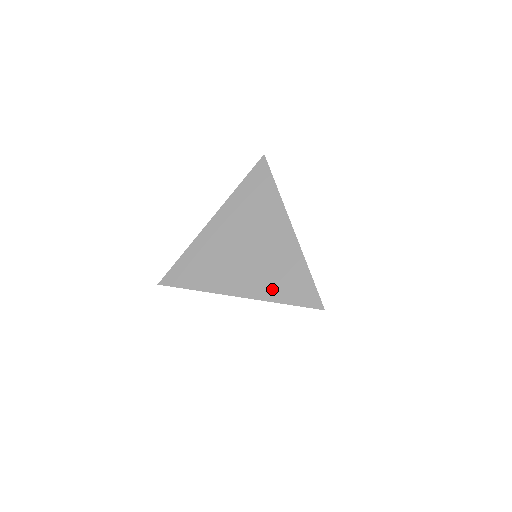
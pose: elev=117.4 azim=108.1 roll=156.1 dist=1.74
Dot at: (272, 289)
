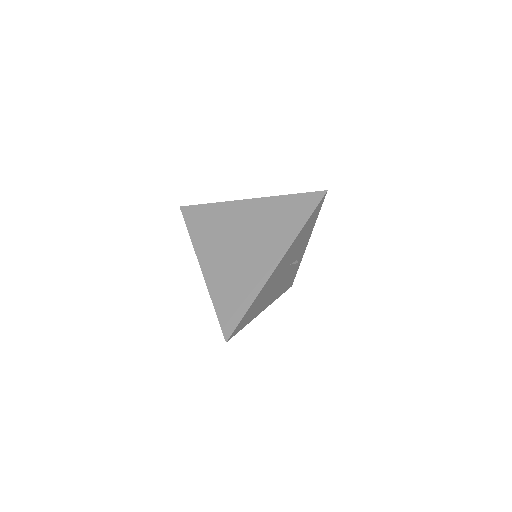
Dot at: (288, 230)
